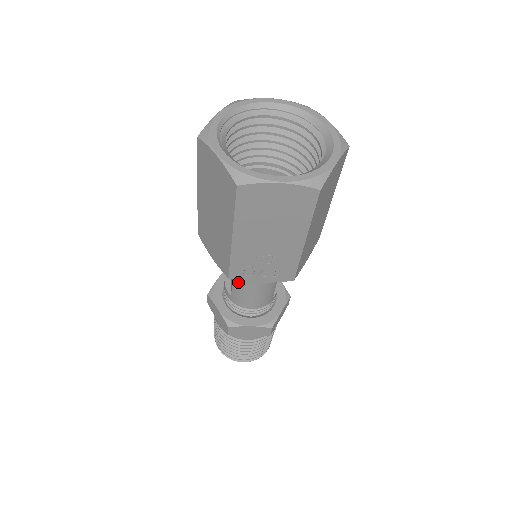
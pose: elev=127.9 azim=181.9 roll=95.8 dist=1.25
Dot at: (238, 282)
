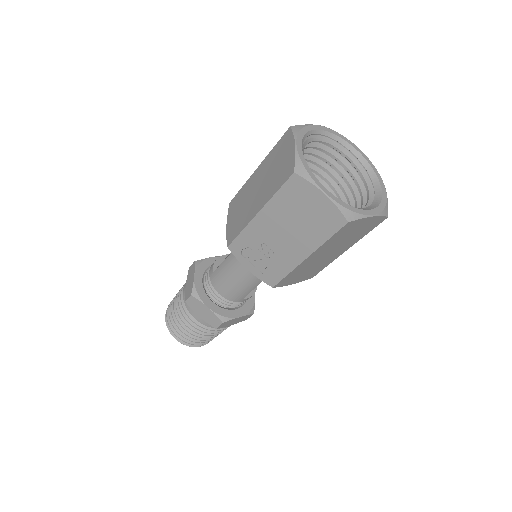
Dot at: (228, 263)
